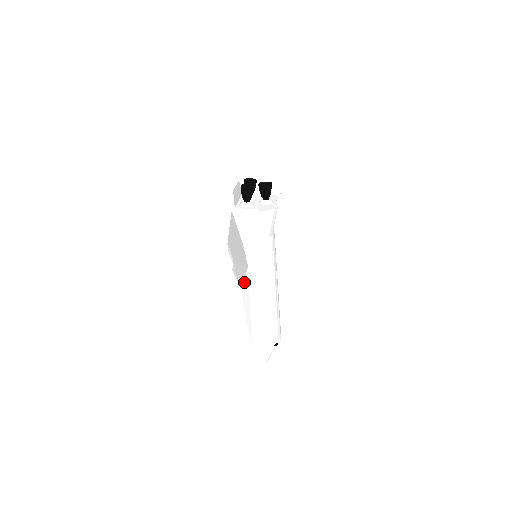
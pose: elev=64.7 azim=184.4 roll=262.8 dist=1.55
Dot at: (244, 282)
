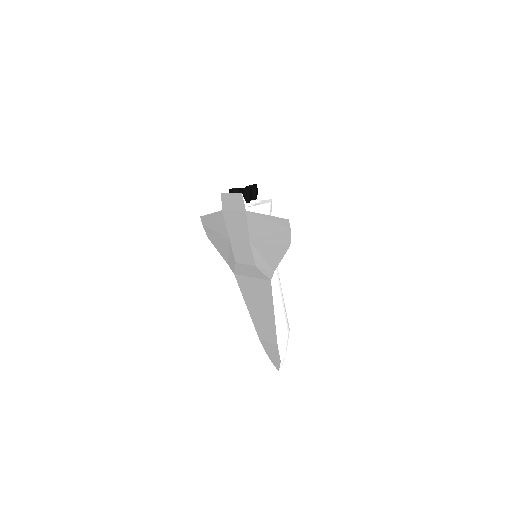
Dot at: (267, 276)
